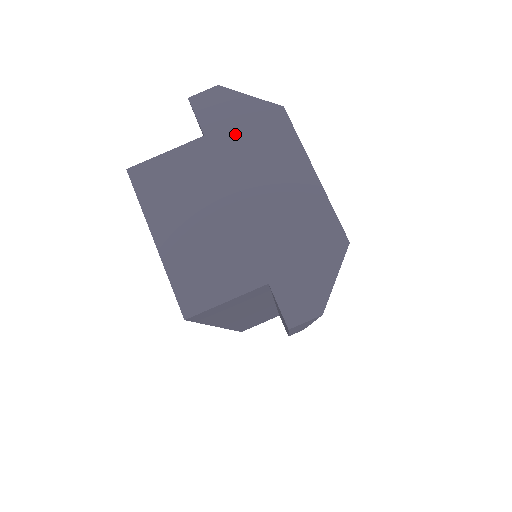
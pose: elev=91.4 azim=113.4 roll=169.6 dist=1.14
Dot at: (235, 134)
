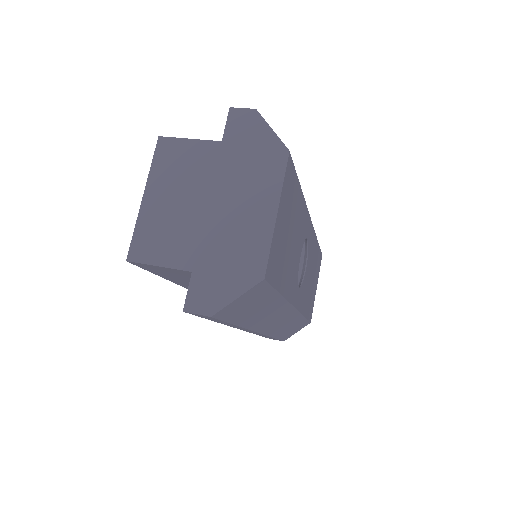
Dot at: (243, 152)
